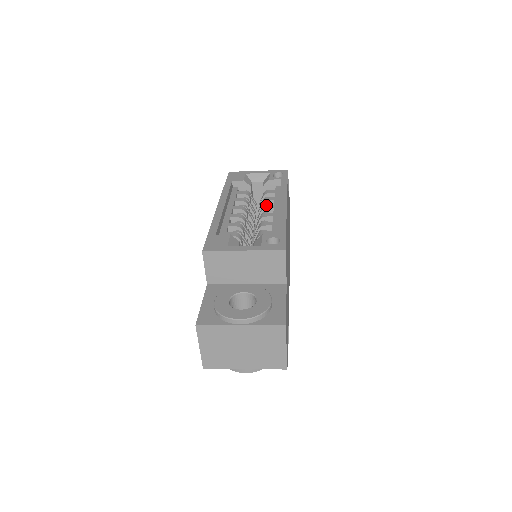
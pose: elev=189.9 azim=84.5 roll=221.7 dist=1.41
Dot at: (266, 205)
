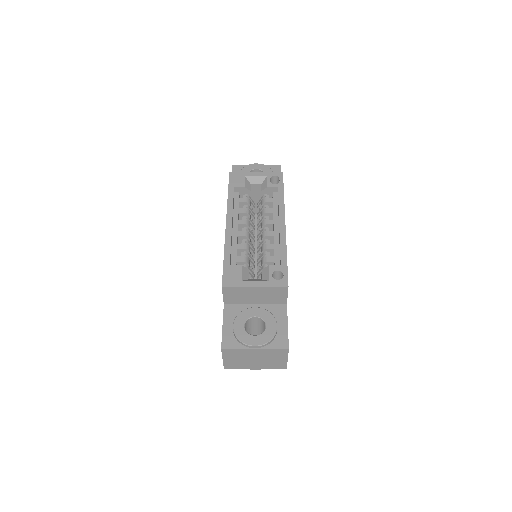
Dot at: (267, 220)
